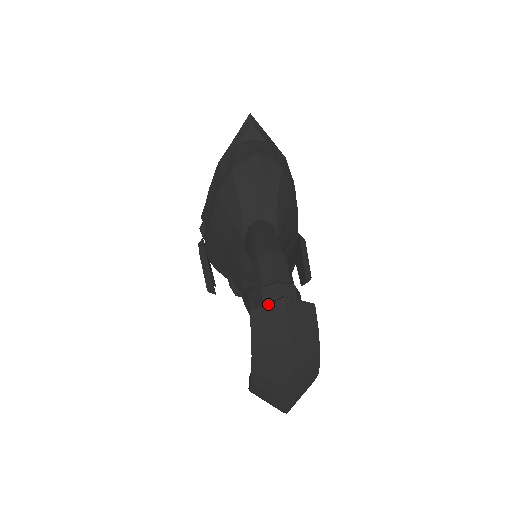
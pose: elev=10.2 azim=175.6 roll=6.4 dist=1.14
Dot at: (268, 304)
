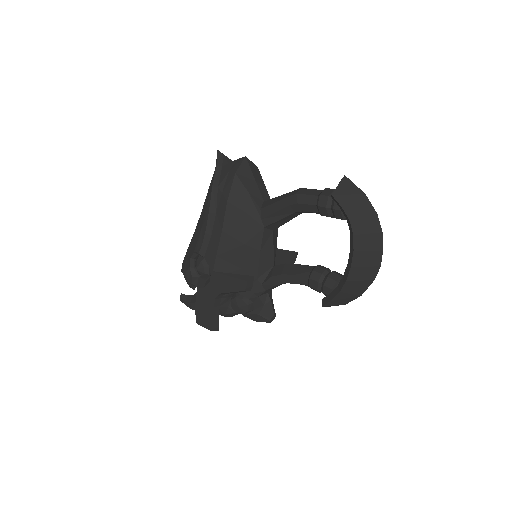
Dot at: (339, 184)
